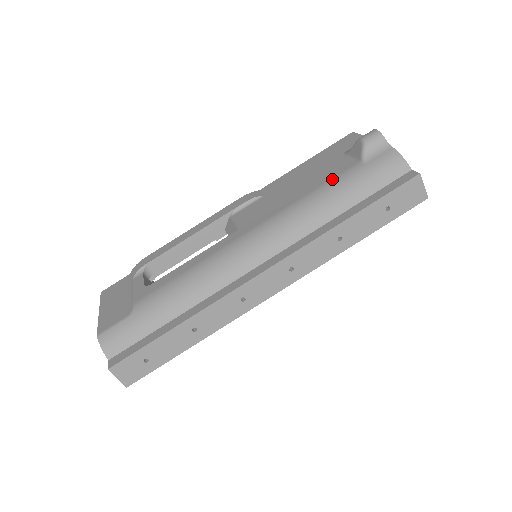
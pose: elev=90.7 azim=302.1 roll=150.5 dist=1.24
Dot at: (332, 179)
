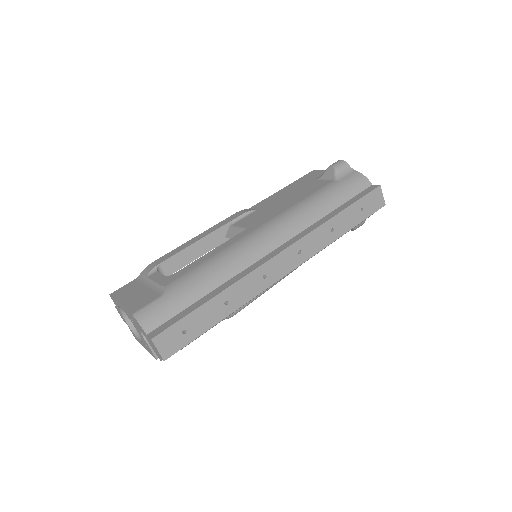
Dot at: (317, 191)
